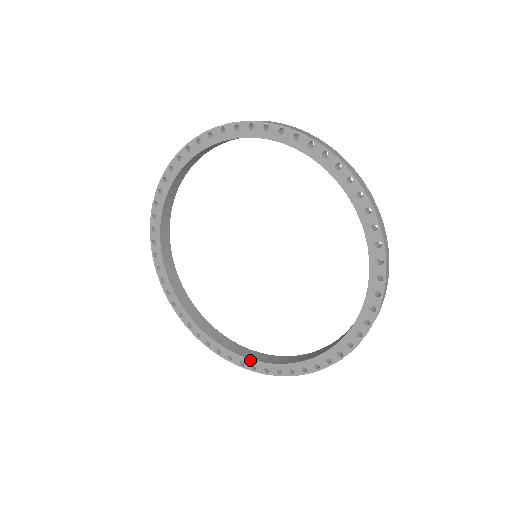
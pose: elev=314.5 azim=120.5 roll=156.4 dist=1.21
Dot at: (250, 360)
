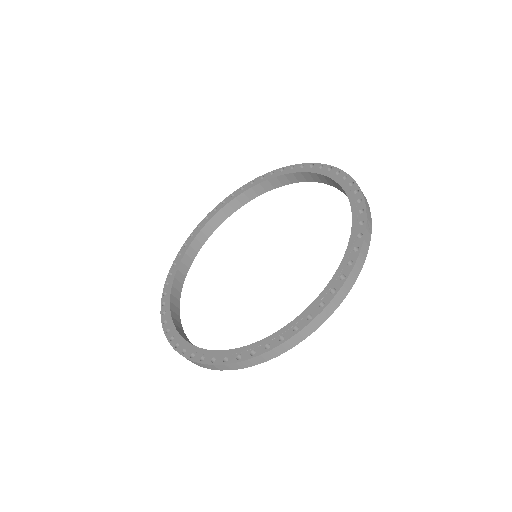
Dot at: (213, 351)
